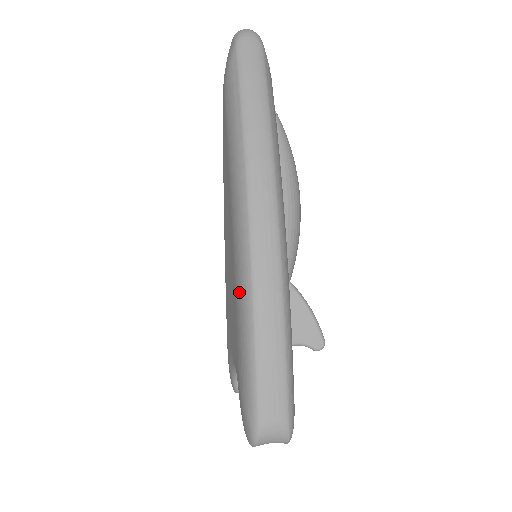
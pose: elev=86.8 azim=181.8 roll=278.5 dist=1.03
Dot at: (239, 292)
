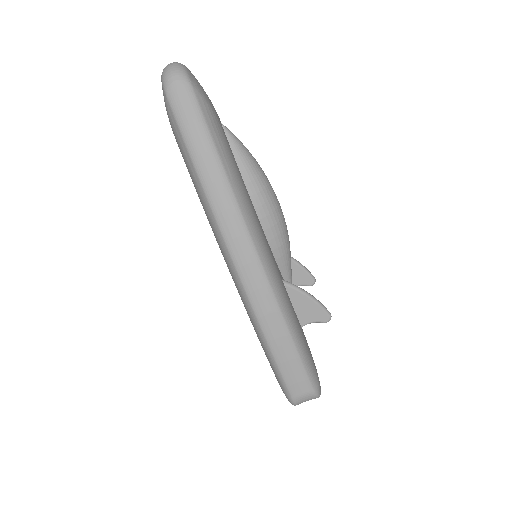
Dot at: occluded
